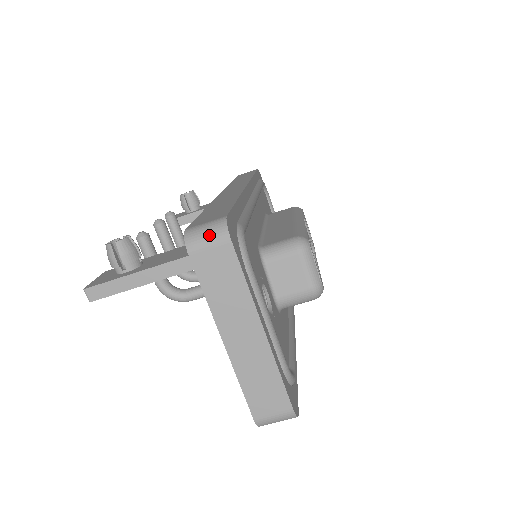
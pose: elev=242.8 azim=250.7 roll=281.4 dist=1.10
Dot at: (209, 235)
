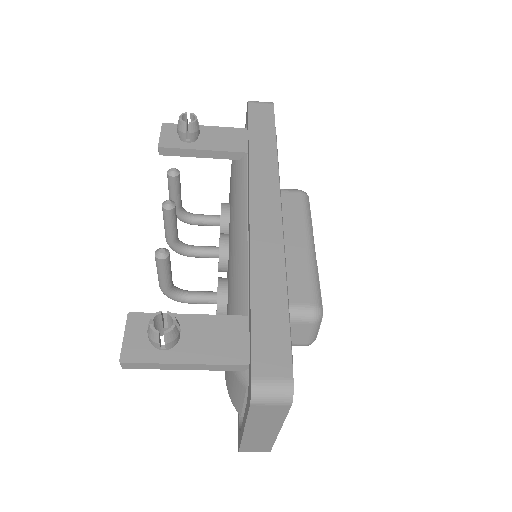
Dot at: (275, 398)
